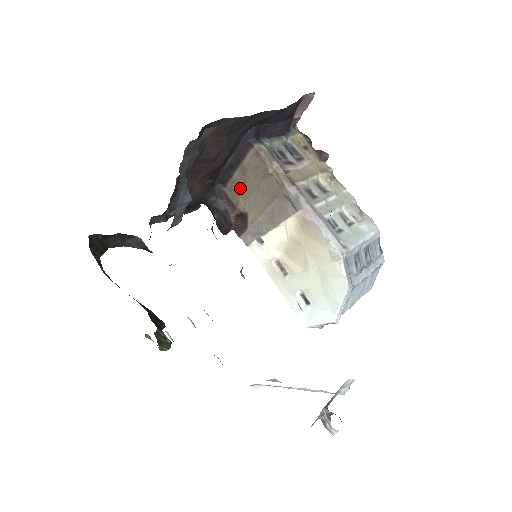
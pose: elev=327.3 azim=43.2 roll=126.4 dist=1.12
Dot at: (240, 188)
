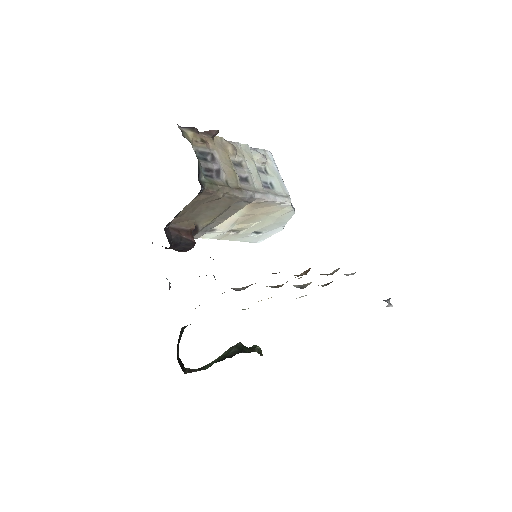
Dot at: (186, 217)
